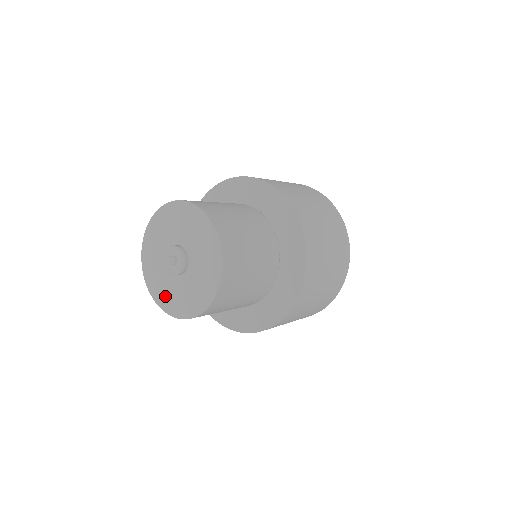
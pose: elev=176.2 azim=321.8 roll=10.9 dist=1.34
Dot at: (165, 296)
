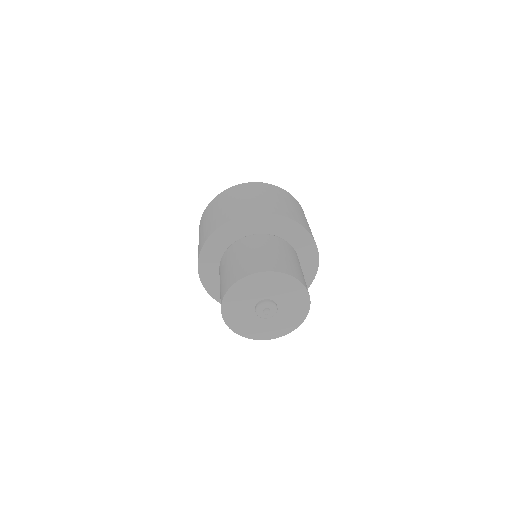
Dot at: (233, 311)
